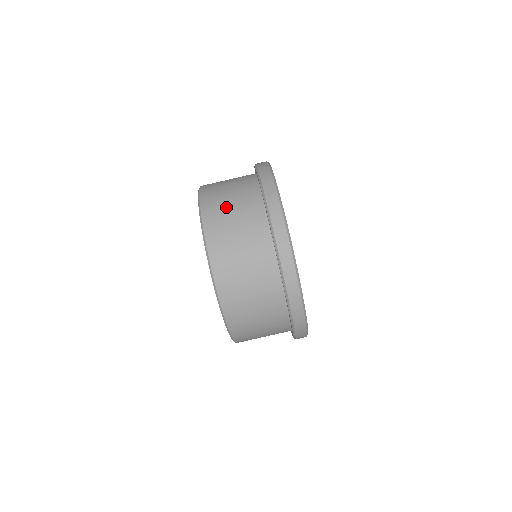
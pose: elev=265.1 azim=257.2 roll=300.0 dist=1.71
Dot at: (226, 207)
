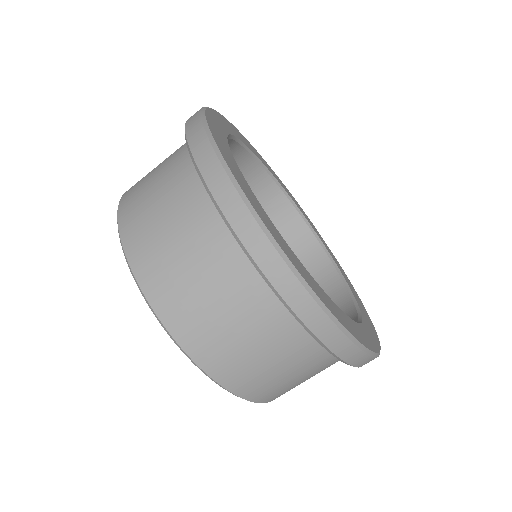
Dot at: occluded
